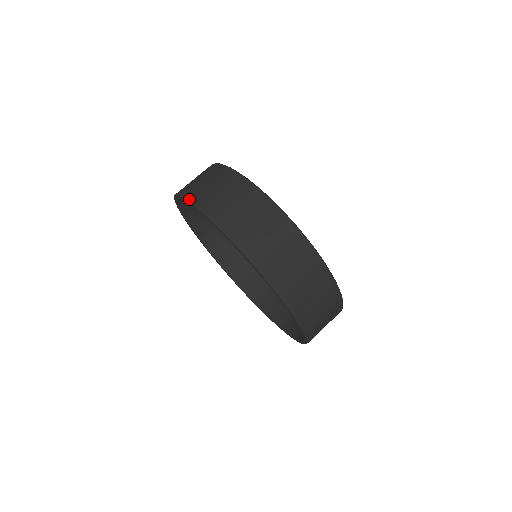
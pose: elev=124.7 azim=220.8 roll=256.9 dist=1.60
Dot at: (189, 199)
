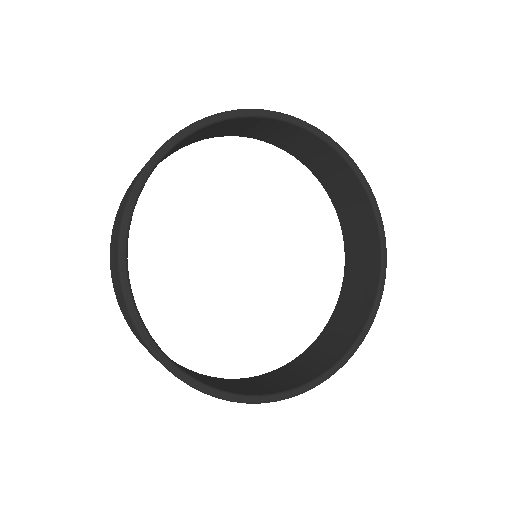
Dot at: (112, 230)
